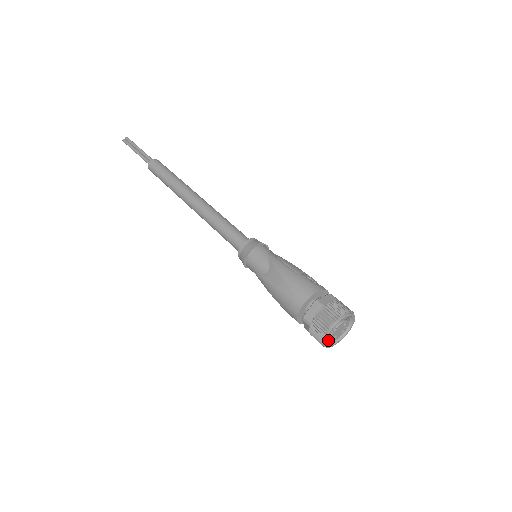
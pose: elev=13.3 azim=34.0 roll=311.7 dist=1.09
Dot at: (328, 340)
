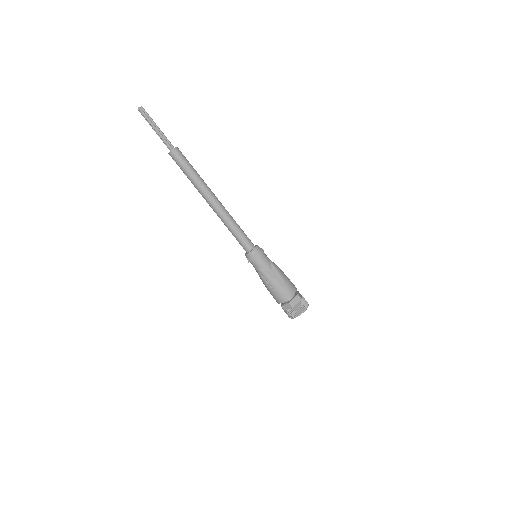
Dot at: occluded
